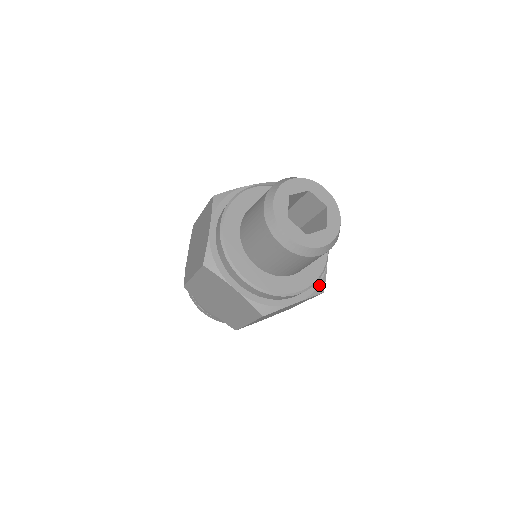
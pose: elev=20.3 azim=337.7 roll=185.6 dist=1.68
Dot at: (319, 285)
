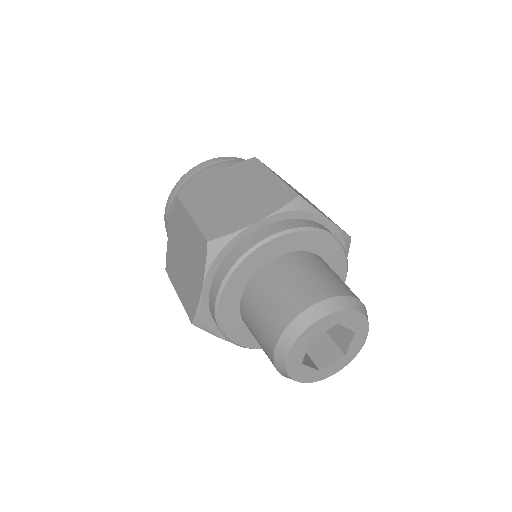
Dot at: occluded
